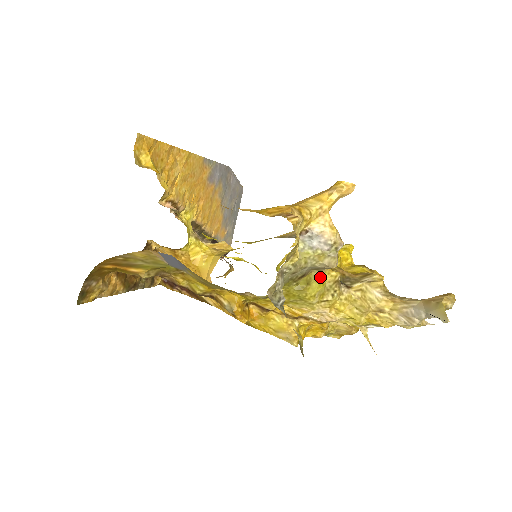
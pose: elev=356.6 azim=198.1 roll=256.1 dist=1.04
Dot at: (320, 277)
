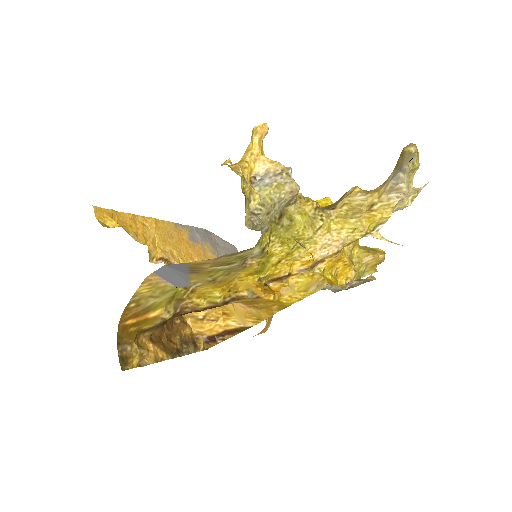
Dot at: (297, 210)
